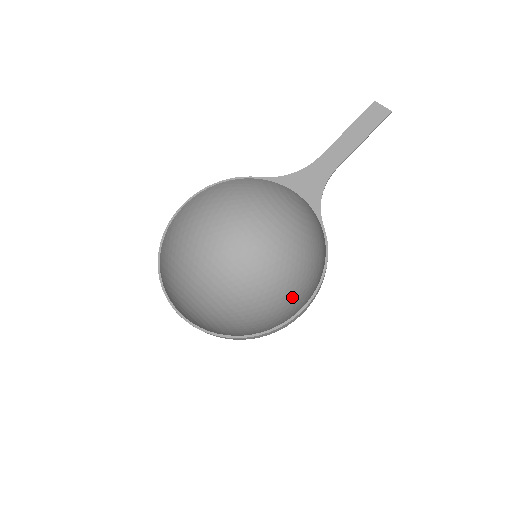
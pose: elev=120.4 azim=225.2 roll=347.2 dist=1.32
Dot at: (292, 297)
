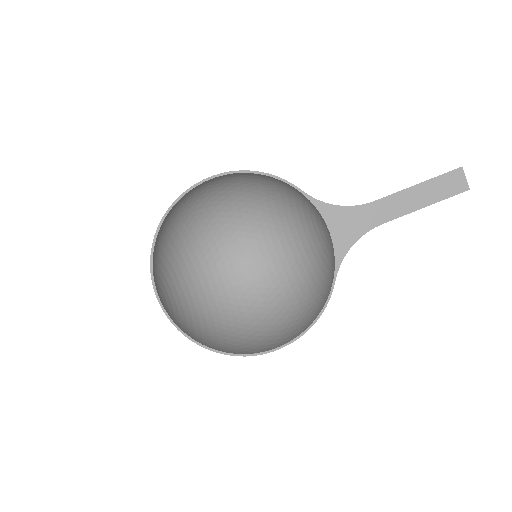
Dot at: (269, 302)
